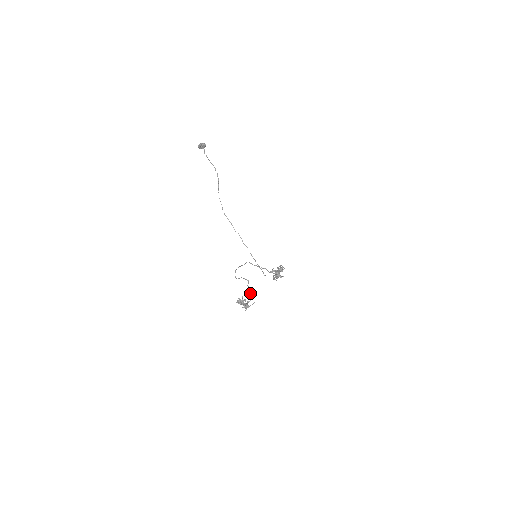
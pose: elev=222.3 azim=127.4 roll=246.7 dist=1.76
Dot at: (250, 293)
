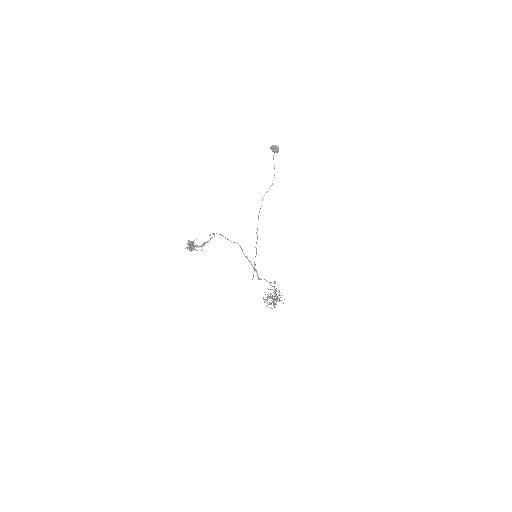
Dot at: (206, 242)
